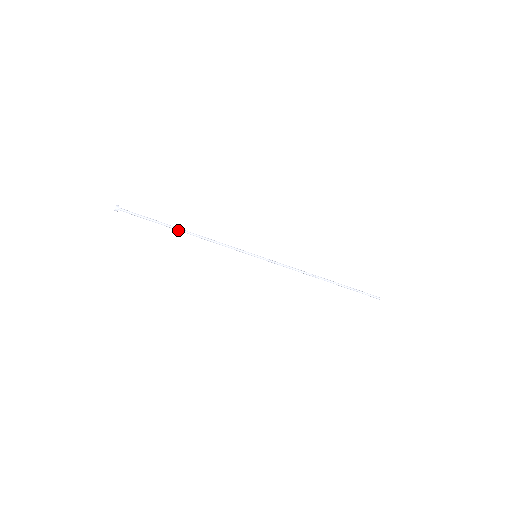
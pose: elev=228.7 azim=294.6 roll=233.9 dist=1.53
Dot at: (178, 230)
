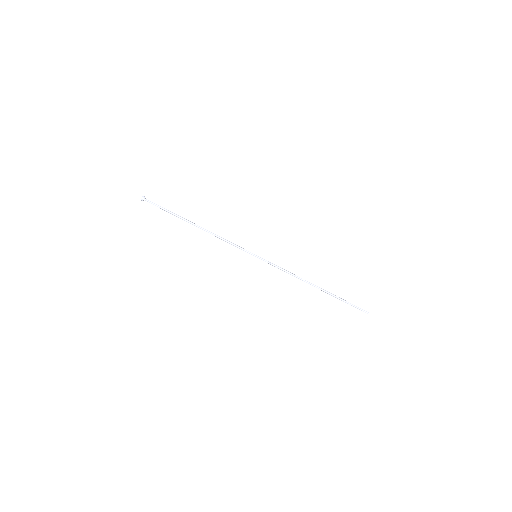
Dot at: occluded
